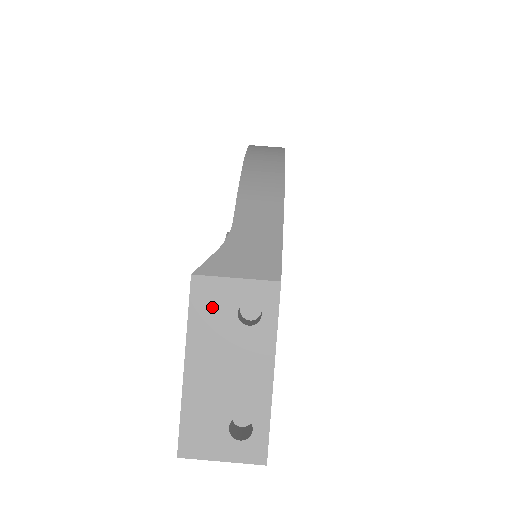
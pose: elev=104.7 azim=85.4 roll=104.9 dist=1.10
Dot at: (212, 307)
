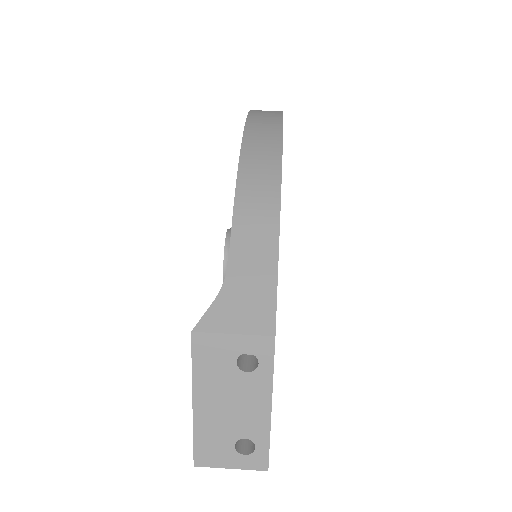
Dot at: (213, 358)
